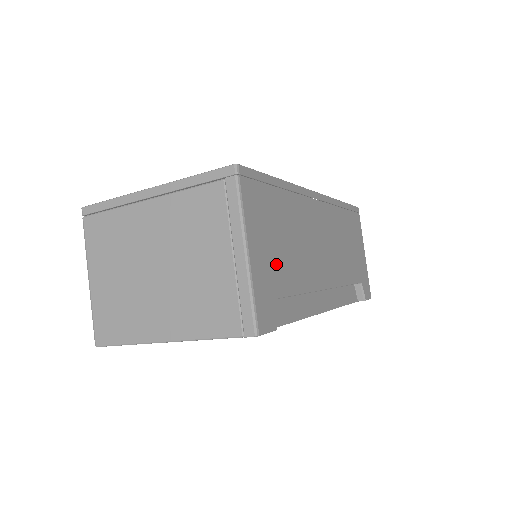
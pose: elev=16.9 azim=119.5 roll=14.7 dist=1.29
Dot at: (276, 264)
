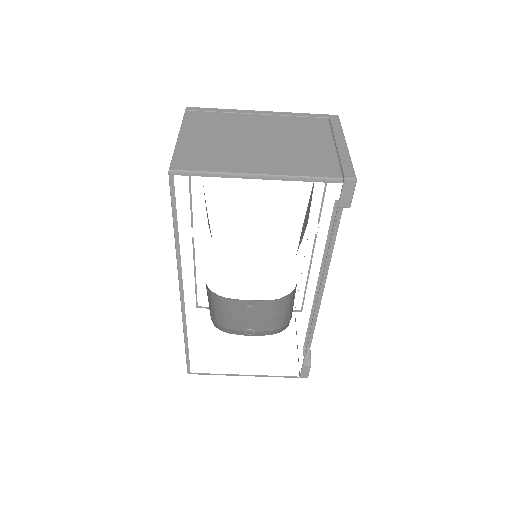
Dot at: occluded
